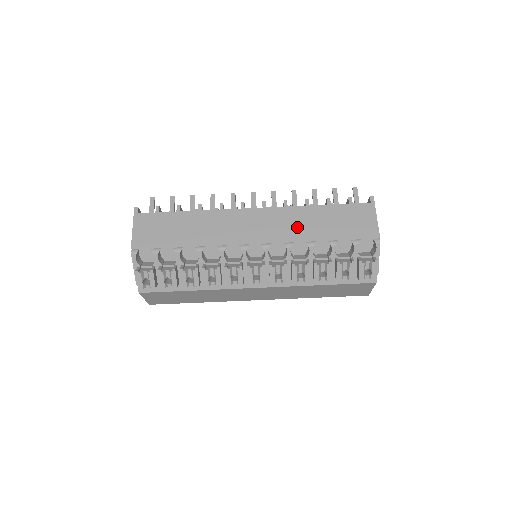
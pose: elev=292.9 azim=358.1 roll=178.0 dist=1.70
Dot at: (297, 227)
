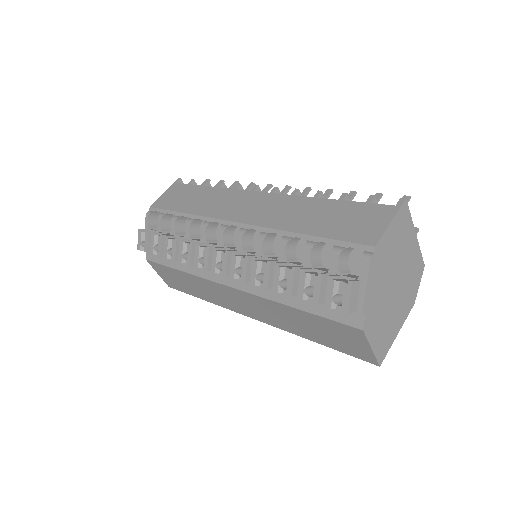
Dot at: (285, 217)
